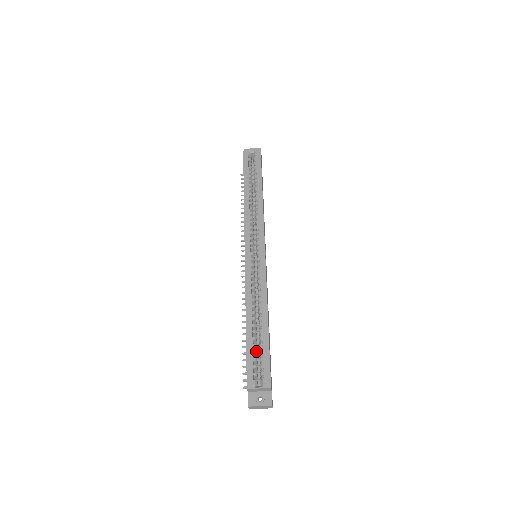
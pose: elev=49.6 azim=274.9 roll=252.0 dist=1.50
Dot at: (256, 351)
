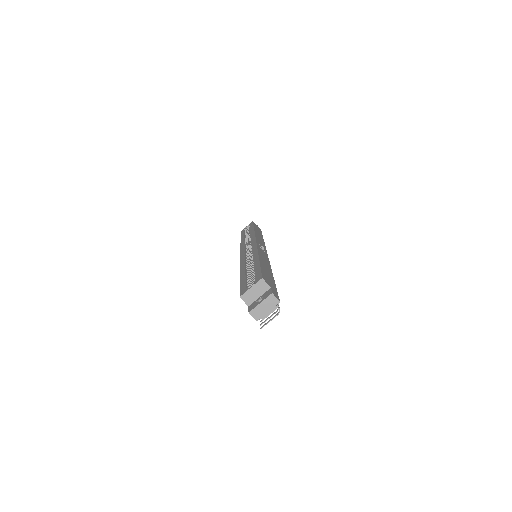
Dot at: (250, 278)
